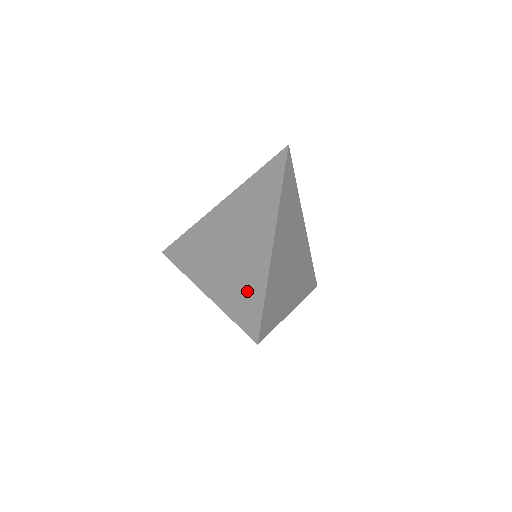
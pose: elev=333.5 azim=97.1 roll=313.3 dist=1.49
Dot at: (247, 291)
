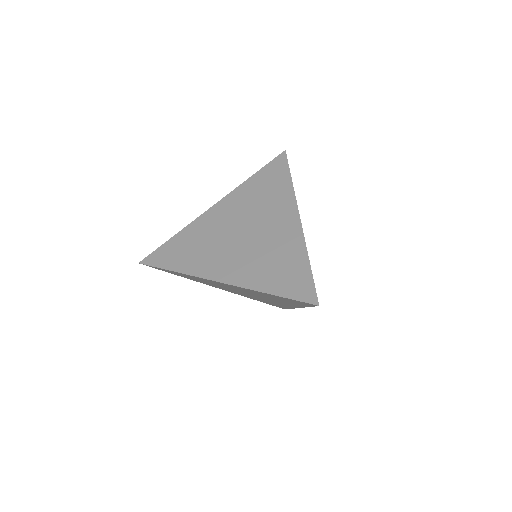
Dot at: (284, 265)
